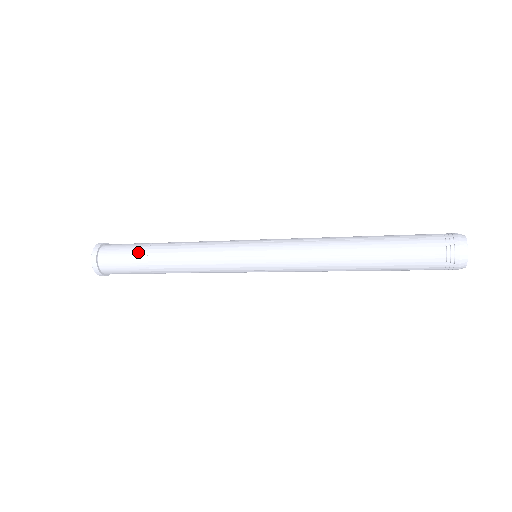
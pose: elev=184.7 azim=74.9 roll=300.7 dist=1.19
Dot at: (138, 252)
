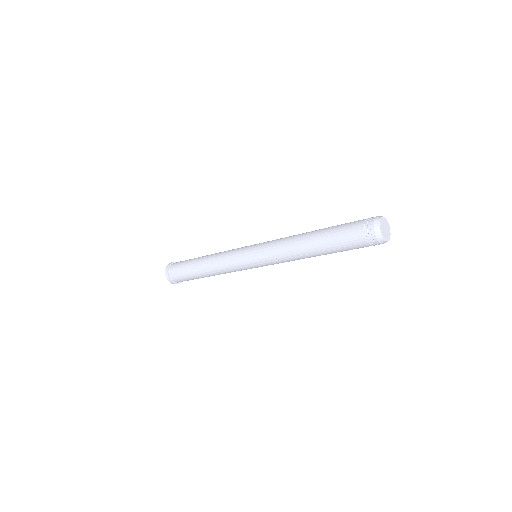
Dot at: (189, 272)
